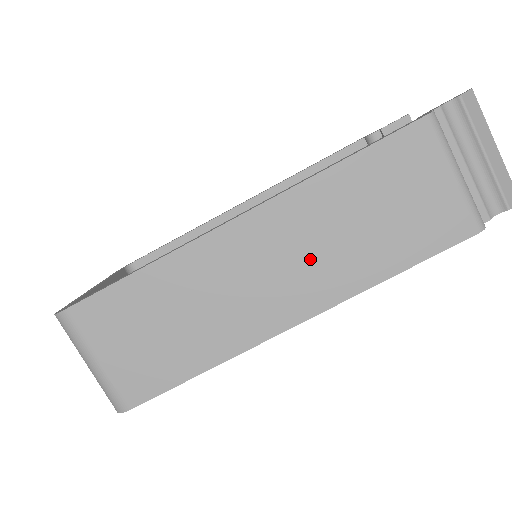
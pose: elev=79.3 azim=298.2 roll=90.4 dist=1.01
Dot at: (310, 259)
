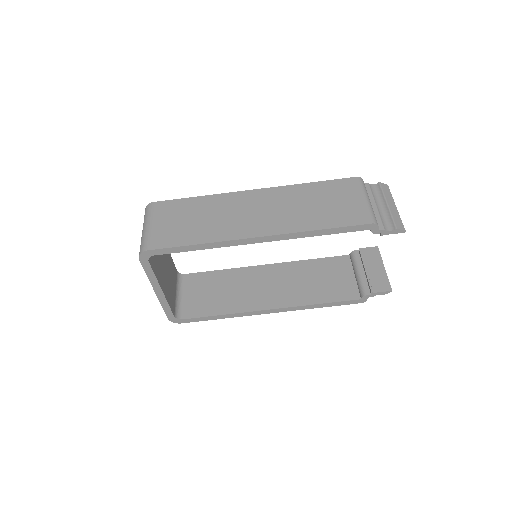
Dot at: (280, 212)
